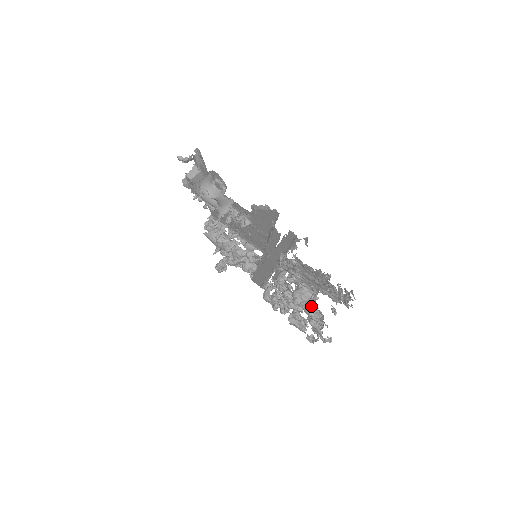
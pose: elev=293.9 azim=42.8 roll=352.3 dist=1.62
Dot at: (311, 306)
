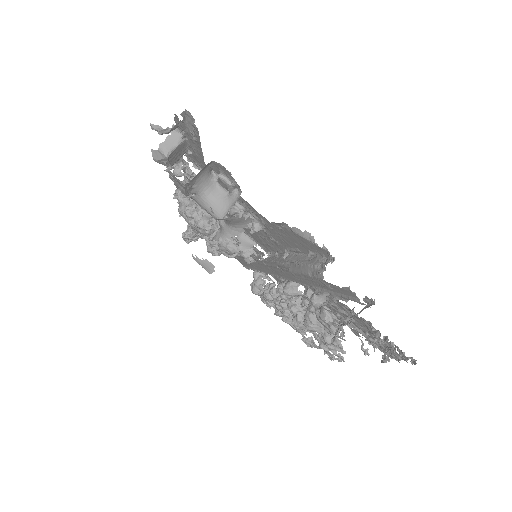
Dot at: occluded
